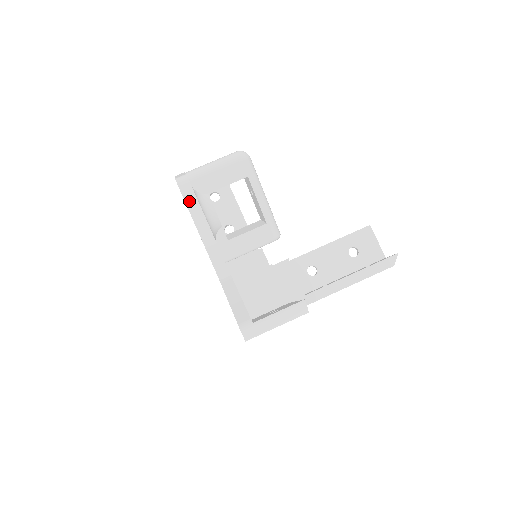
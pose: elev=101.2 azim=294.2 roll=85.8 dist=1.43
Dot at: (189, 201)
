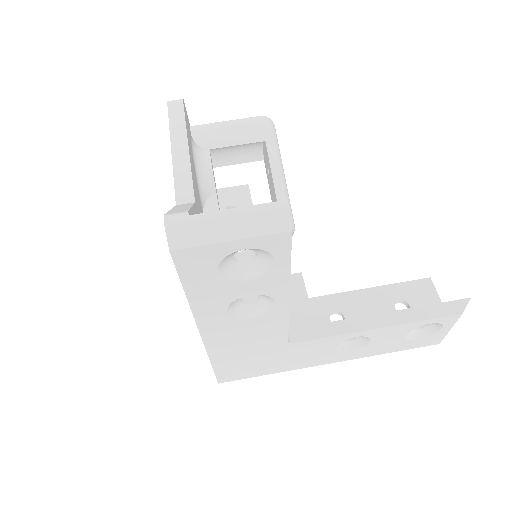
Dot at: (174, 119)
